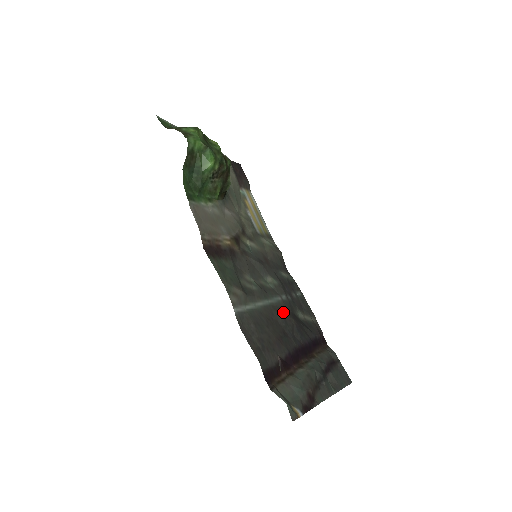
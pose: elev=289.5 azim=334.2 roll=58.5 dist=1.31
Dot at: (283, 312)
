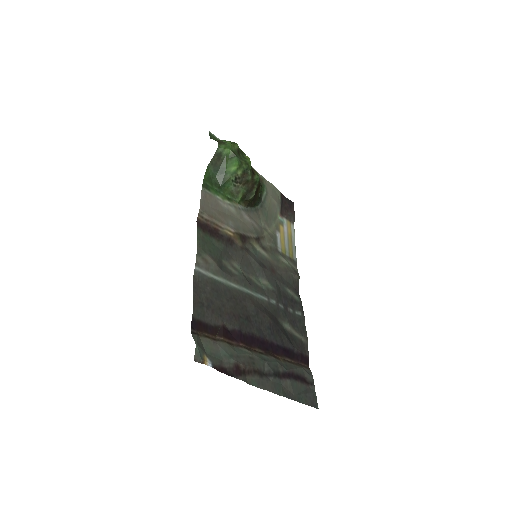
Dot at: (261, 307)
